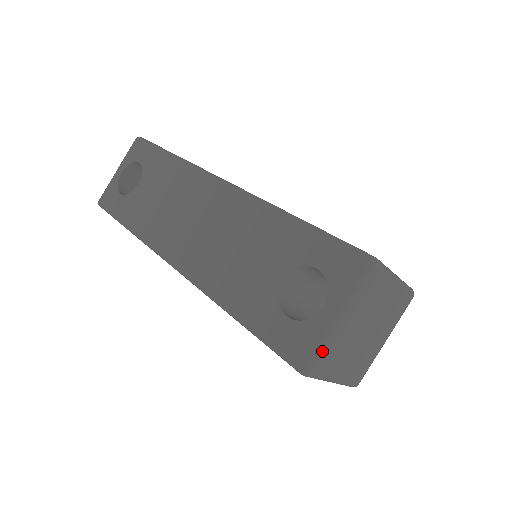
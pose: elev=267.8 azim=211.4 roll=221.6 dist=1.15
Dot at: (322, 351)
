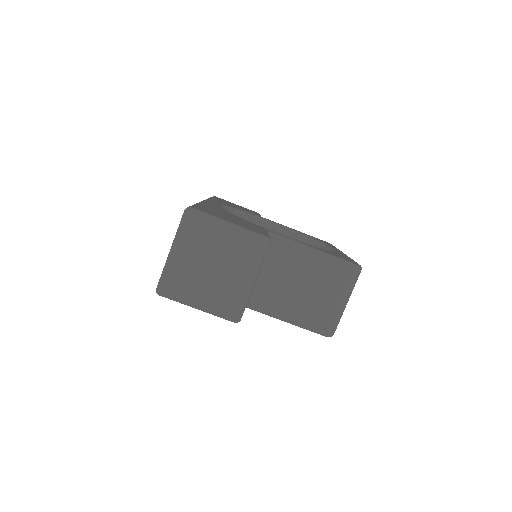
Dot at: (163, 275)
